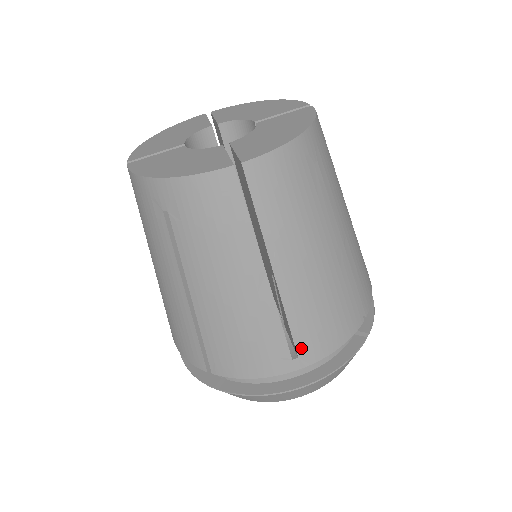
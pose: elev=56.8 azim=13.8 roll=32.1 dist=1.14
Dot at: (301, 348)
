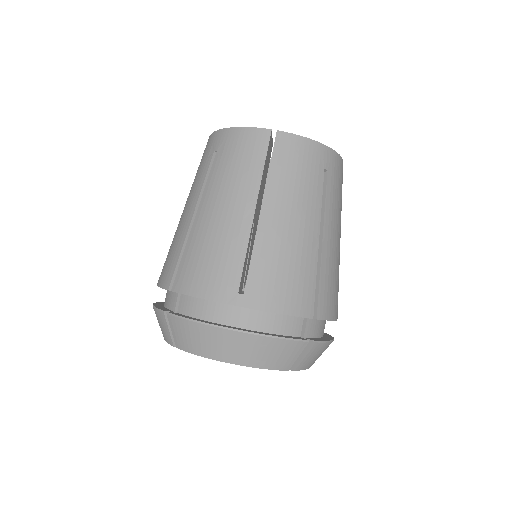
Dot at: (250, 287)
